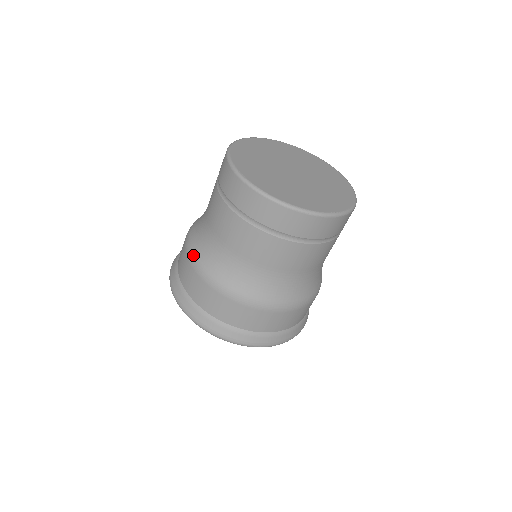
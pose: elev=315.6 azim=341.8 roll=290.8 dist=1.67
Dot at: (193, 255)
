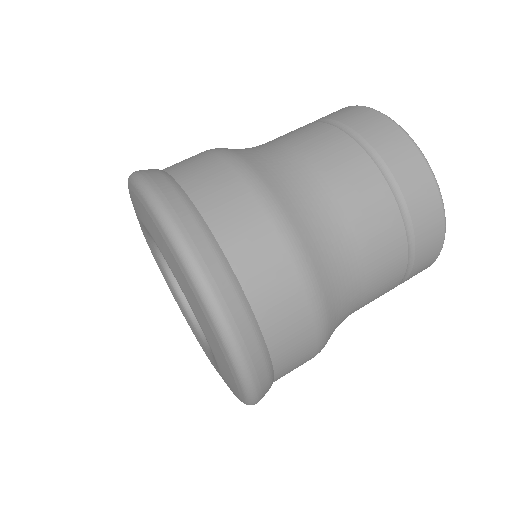
Dot at: occluded
